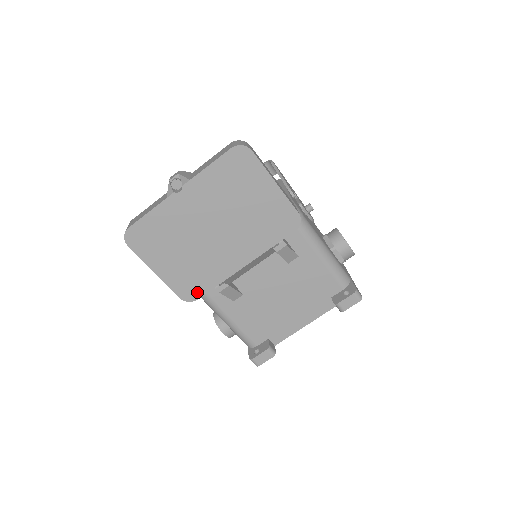
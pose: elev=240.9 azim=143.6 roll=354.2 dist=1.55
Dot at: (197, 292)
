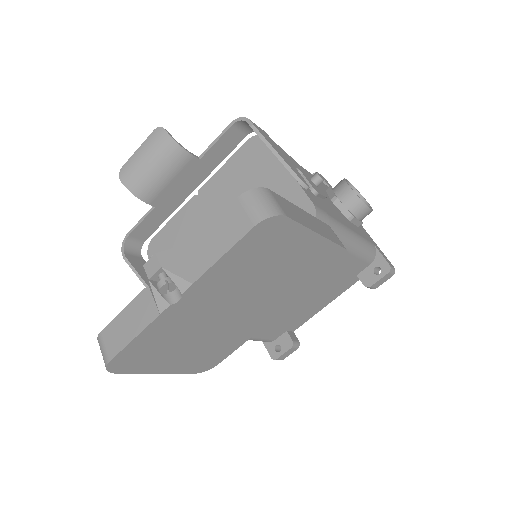
Dot at: (217, 360)
